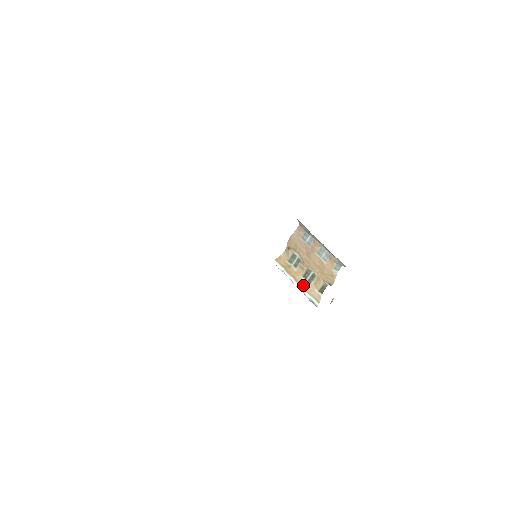
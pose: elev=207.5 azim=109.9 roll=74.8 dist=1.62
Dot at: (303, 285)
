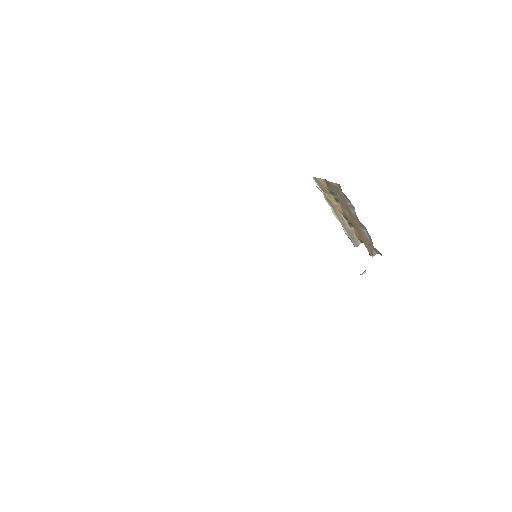
Dot at: (342, 222)
